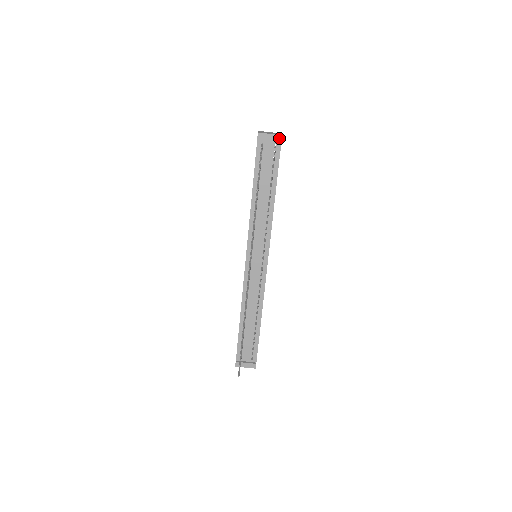
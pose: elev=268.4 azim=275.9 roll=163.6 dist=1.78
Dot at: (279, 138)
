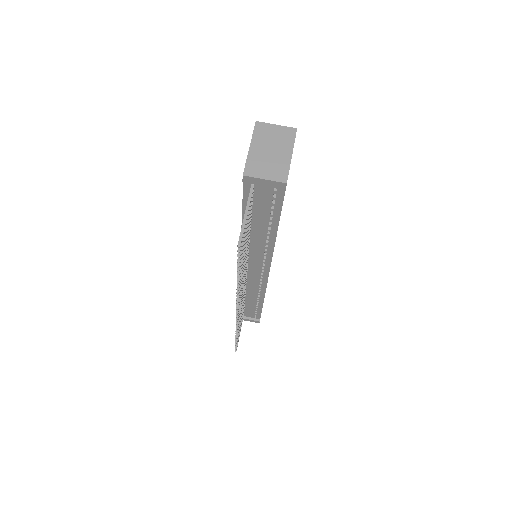
Dot at: (281, 186)
